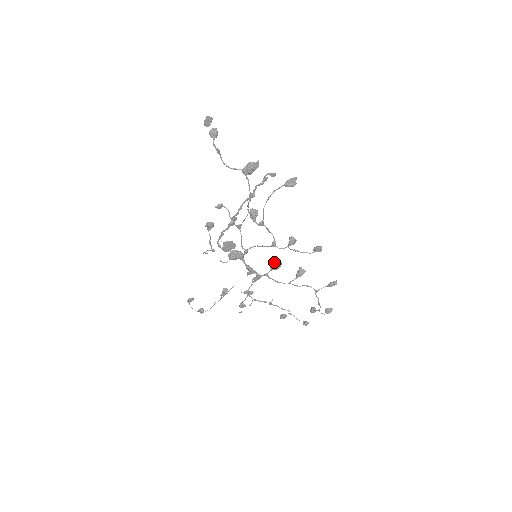
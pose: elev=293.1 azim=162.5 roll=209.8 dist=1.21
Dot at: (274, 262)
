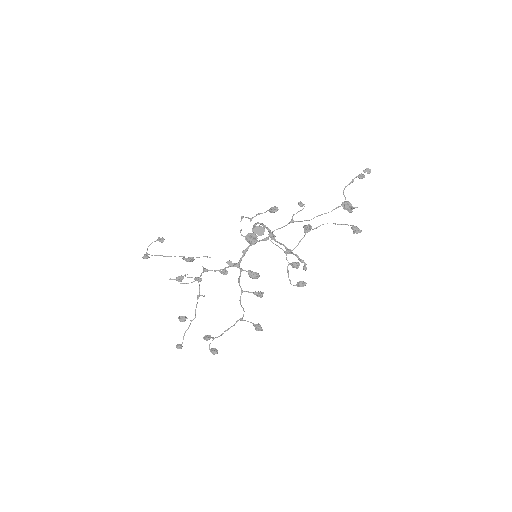
Dot at: (256, 272)
